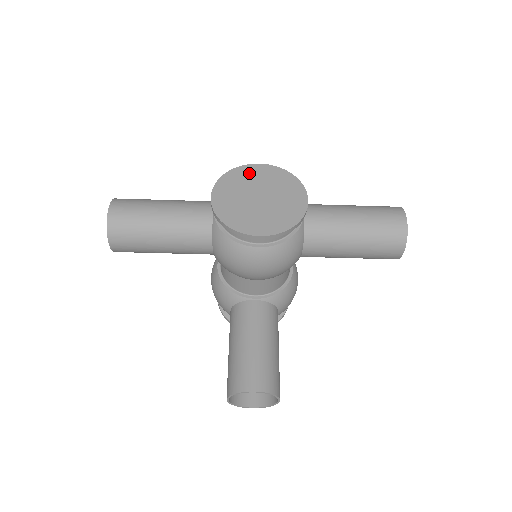
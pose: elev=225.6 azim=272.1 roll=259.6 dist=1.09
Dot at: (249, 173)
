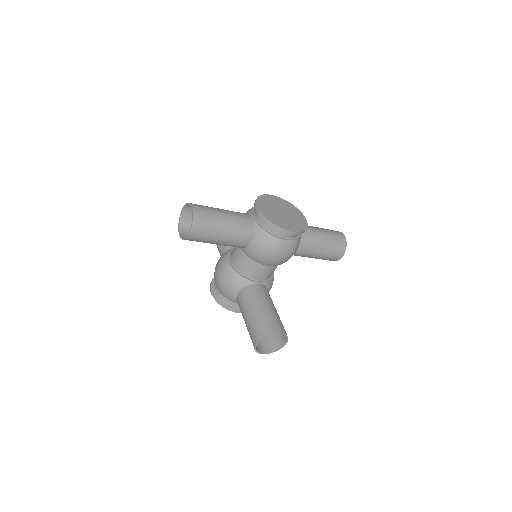
Dot at: (270, 199)
